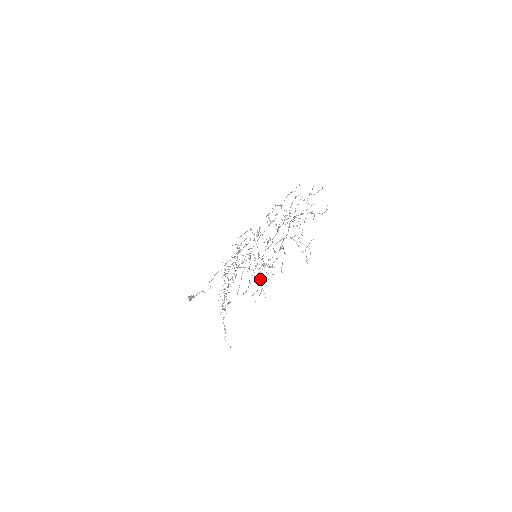
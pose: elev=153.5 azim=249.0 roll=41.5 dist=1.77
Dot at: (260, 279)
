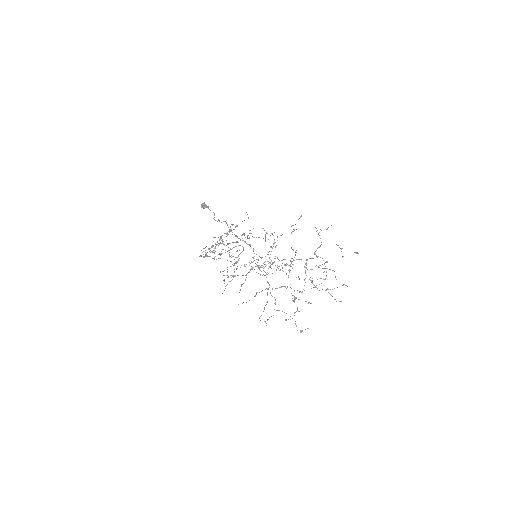
Dot at: (232, 279)
